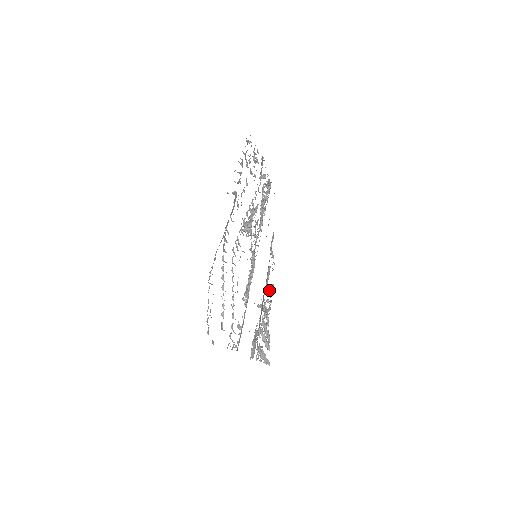
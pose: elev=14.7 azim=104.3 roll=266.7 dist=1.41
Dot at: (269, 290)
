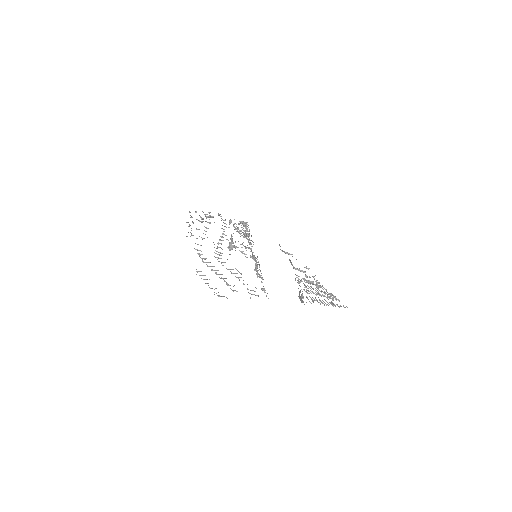
Dot at: (300, 270)
